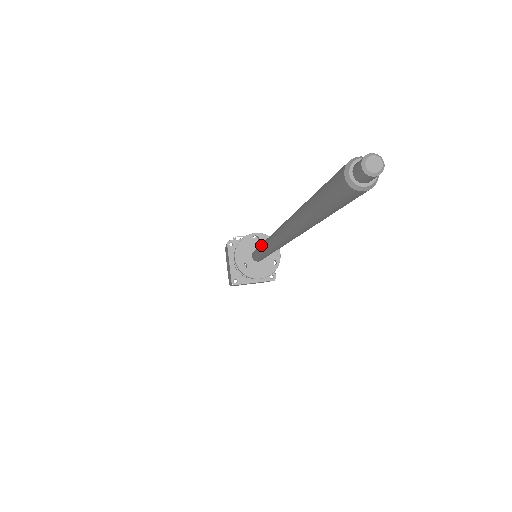
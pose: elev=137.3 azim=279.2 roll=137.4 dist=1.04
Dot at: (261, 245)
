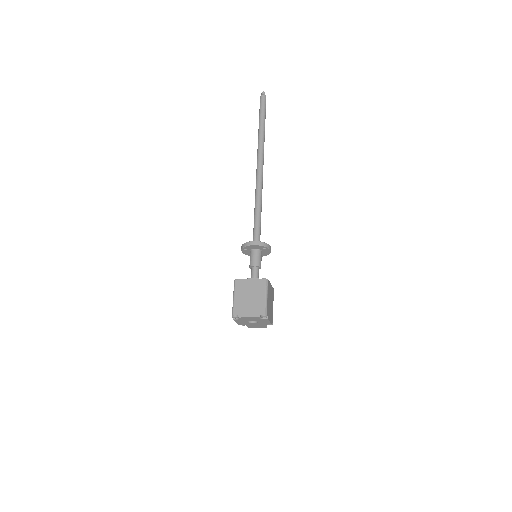
Dot at: occluded
